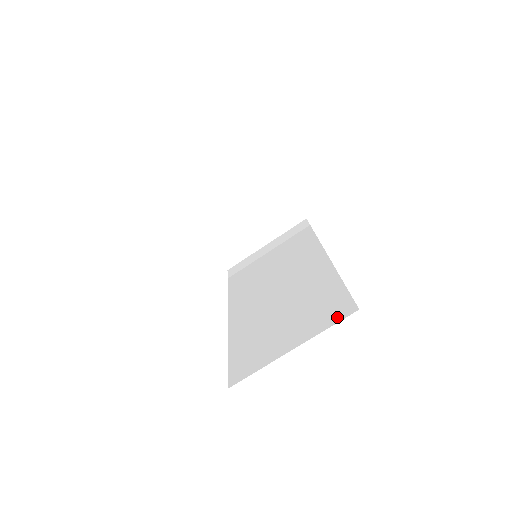
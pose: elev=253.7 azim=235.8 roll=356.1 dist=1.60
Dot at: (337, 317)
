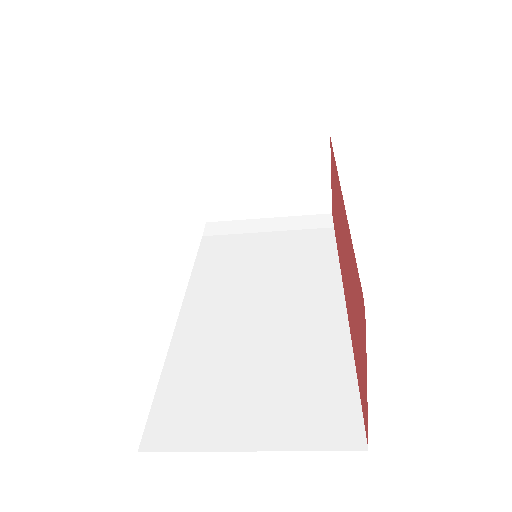
Dot at: (332, 439)
